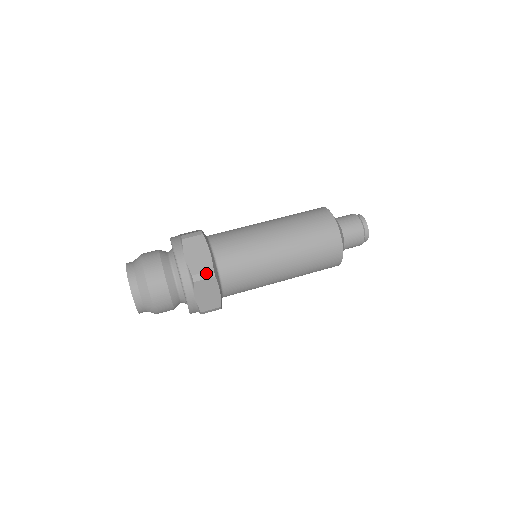
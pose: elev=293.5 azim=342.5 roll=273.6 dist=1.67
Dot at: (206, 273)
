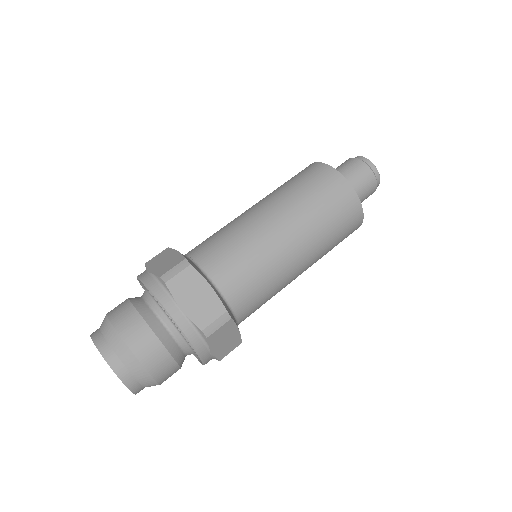
Dot at: (219, 319)
